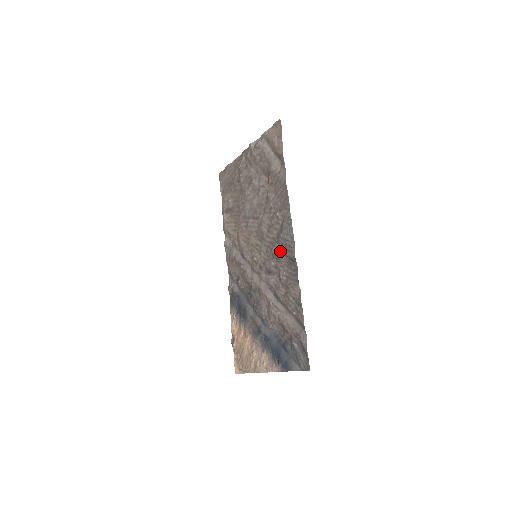
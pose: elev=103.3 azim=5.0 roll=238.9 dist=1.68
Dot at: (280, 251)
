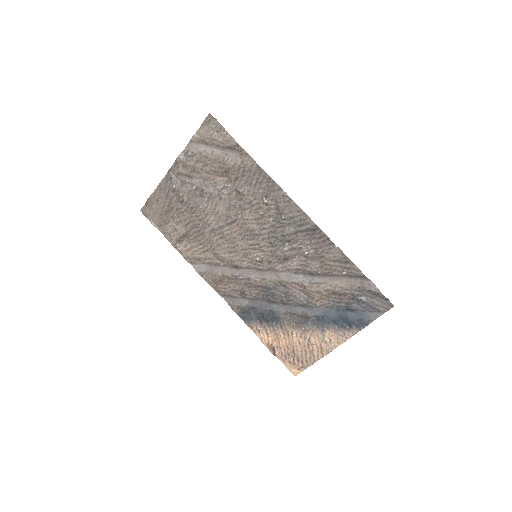
Dot at: (290, 232)
